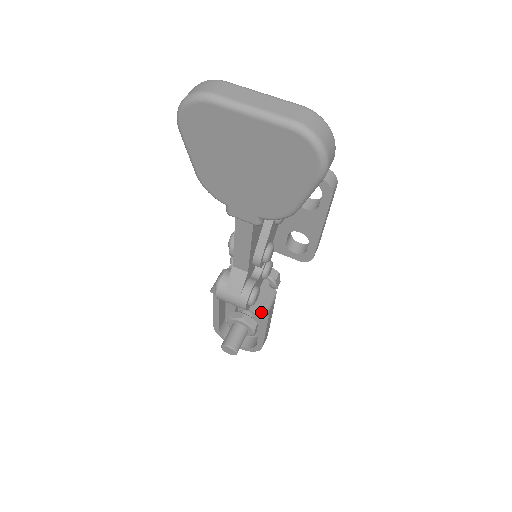
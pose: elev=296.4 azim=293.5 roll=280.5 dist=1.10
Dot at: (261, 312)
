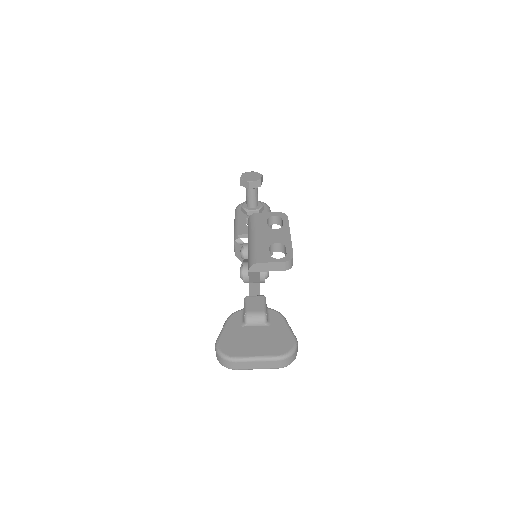
Dot at: occluded
